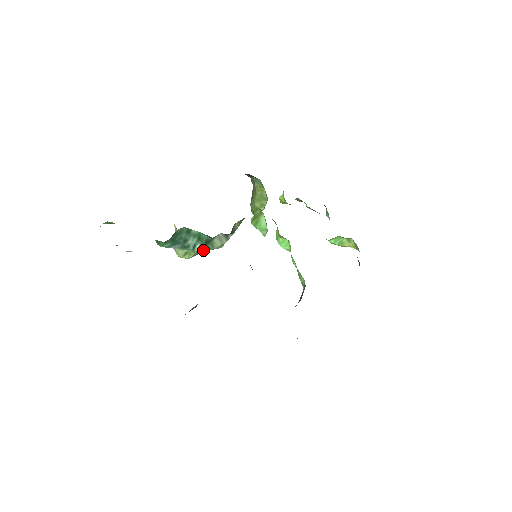
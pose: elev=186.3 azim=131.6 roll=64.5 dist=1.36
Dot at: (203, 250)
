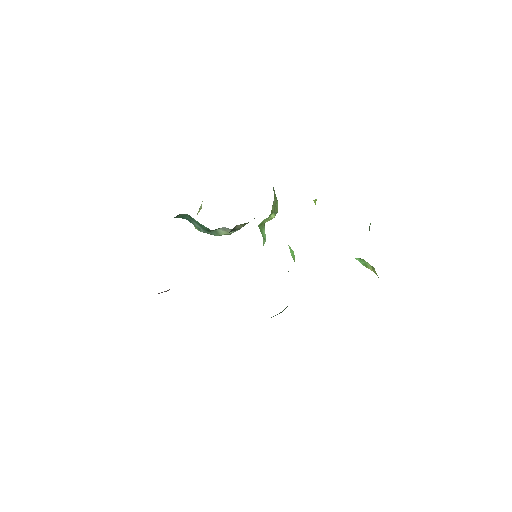
Dot at: (208, 233)
